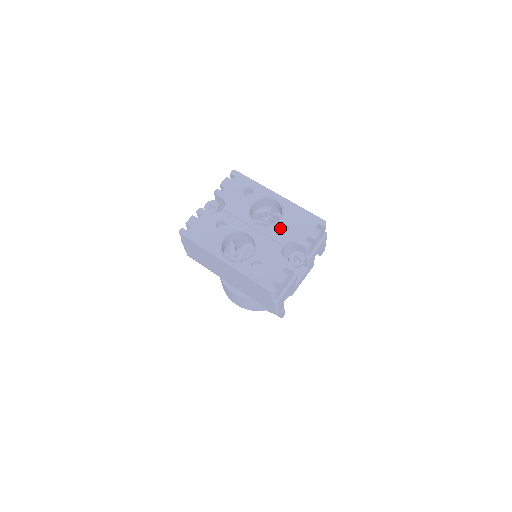
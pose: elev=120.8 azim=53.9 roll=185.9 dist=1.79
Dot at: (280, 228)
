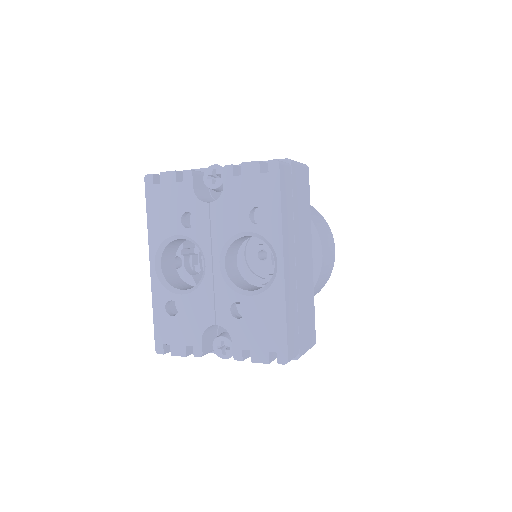
Dot at: (241, 300)
